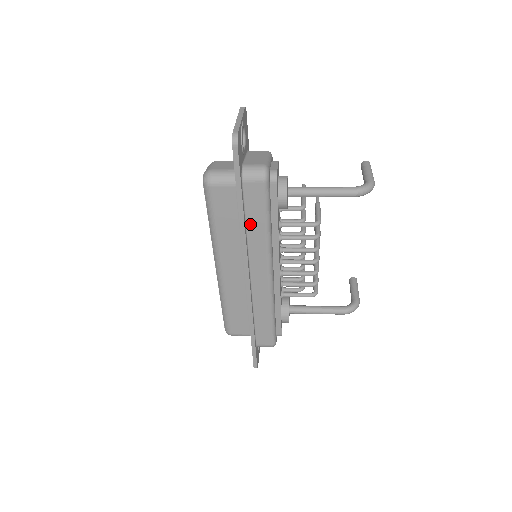
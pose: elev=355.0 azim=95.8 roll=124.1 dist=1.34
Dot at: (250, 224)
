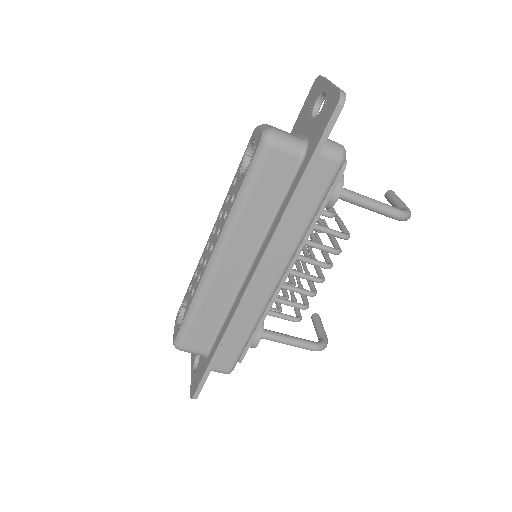
Dot at: (295, 210)
